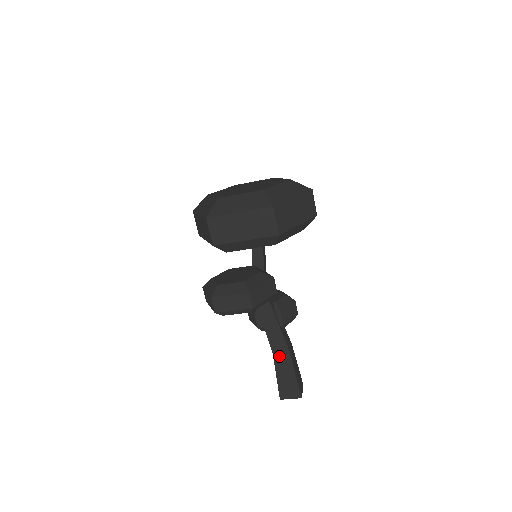
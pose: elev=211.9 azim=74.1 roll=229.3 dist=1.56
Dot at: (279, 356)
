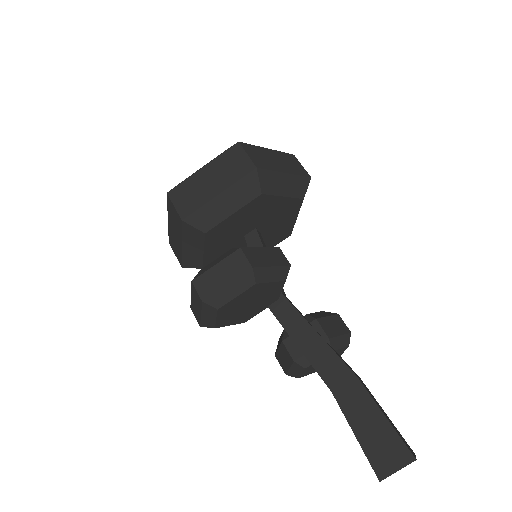
Dot at: (342, 391)
